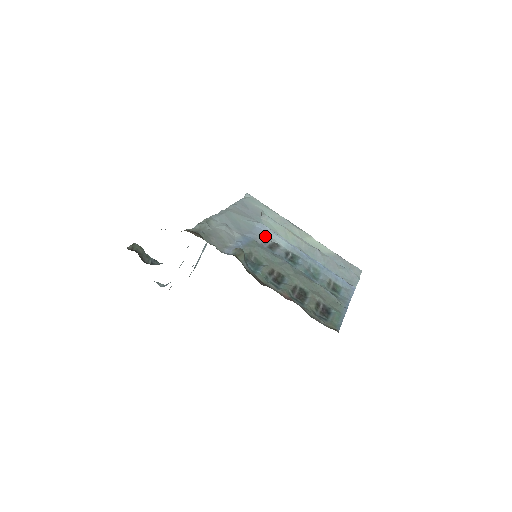
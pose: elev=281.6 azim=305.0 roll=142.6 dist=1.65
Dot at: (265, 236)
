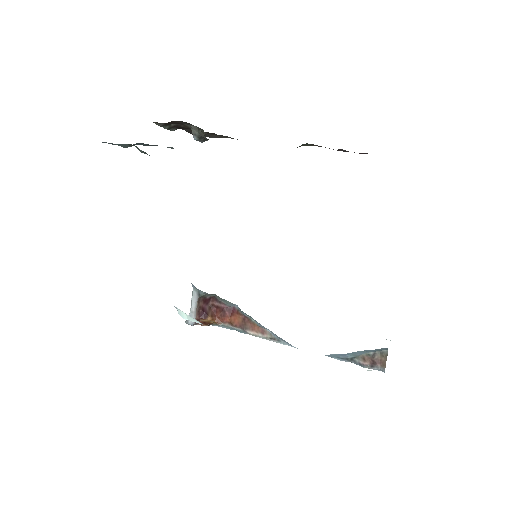
Dot at: occluded
